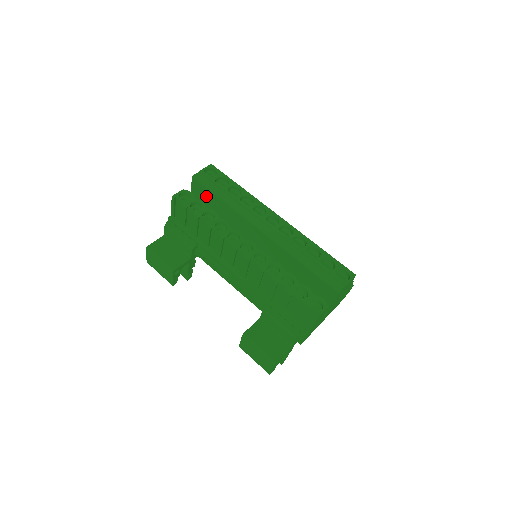
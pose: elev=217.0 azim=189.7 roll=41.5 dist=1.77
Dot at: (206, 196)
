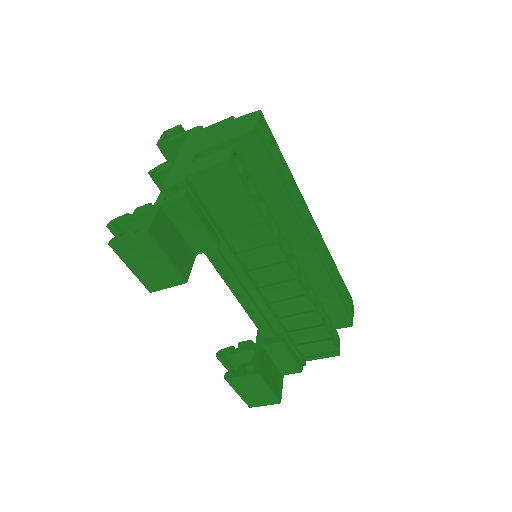
Dot at: (252, 166)
